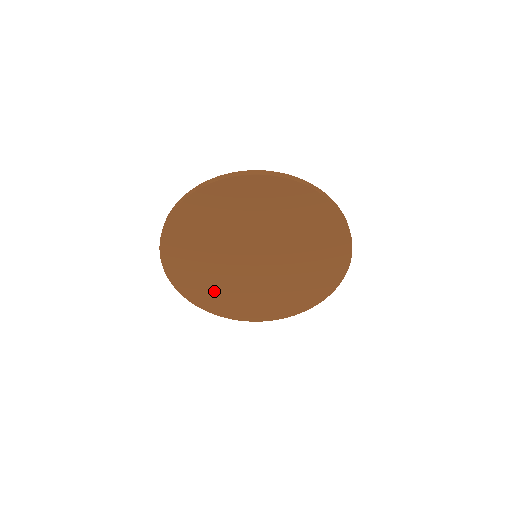
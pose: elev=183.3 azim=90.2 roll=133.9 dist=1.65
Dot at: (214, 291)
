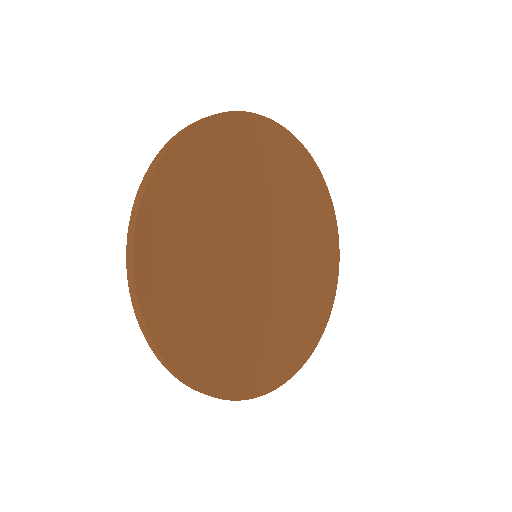
Dot at: (203, 327)
